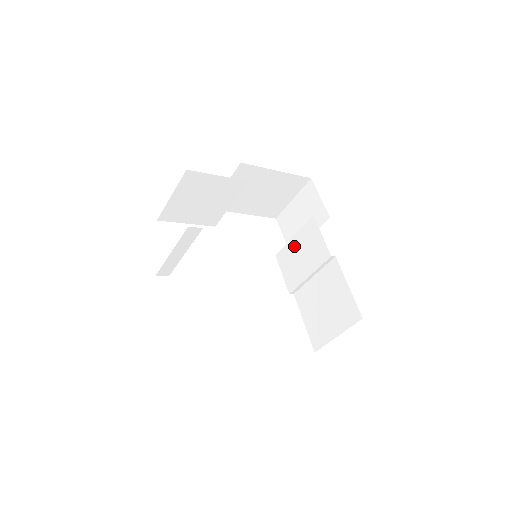
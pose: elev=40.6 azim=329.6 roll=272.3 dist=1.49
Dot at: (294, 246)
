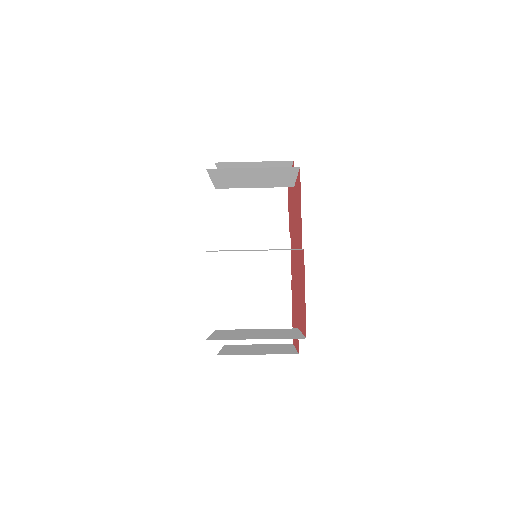
Dot at: (253, 242)
